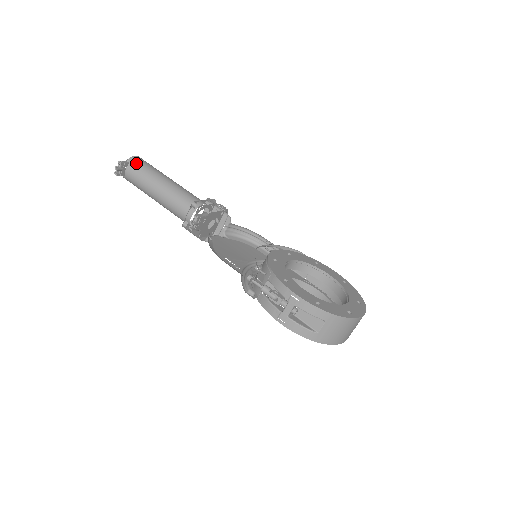
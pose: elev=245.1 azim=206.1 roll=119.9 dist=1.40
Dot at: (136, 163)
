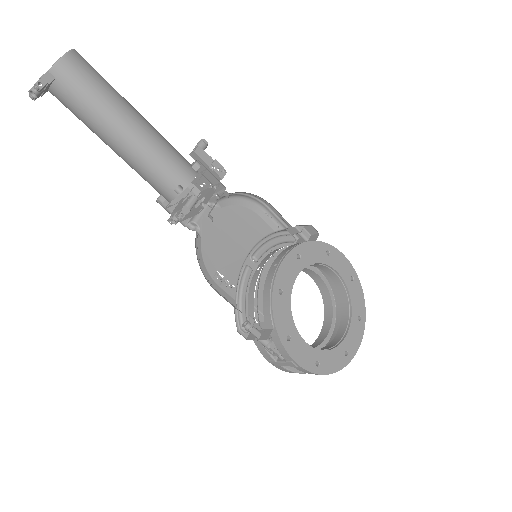
Dot at: (69, 81)
